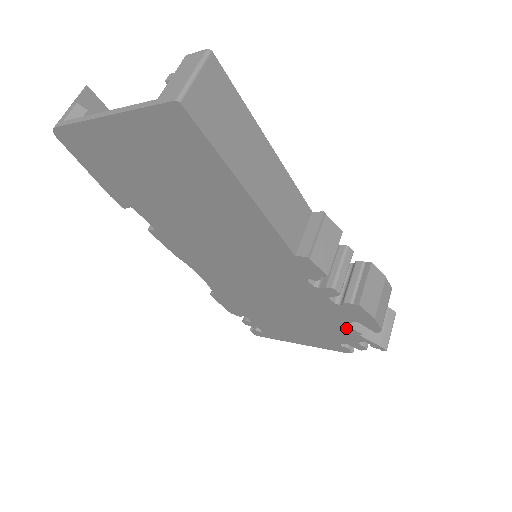
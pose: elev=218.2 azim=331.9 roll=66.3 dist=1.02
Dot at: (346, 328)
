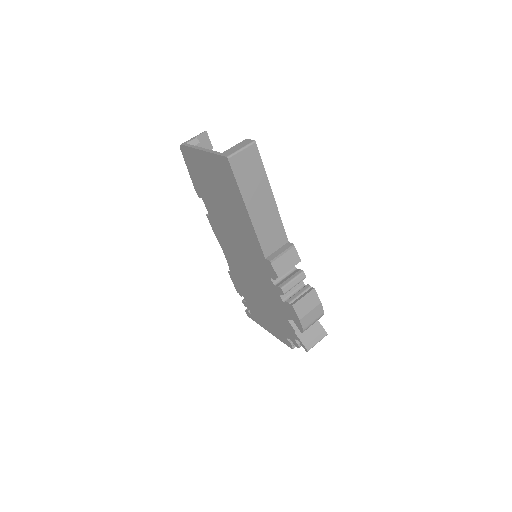
Dot at: (289, 324)
